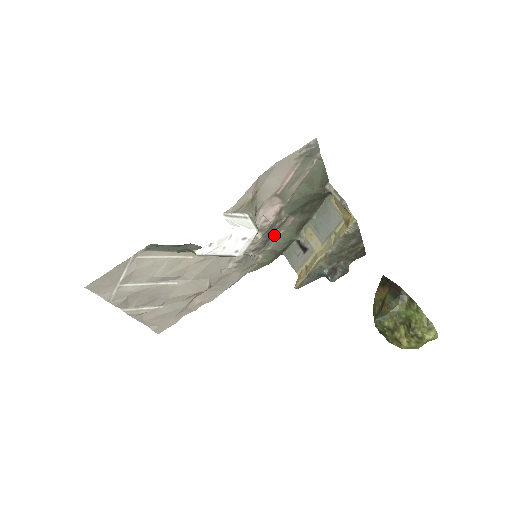
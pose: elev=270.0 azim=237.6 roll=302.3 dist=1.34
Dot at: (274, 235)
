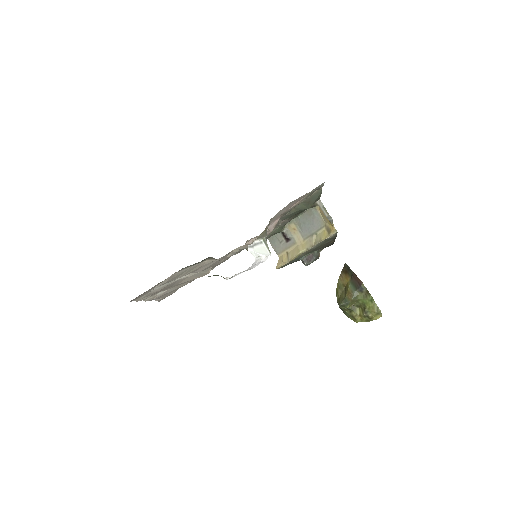
Dot at: occluded
